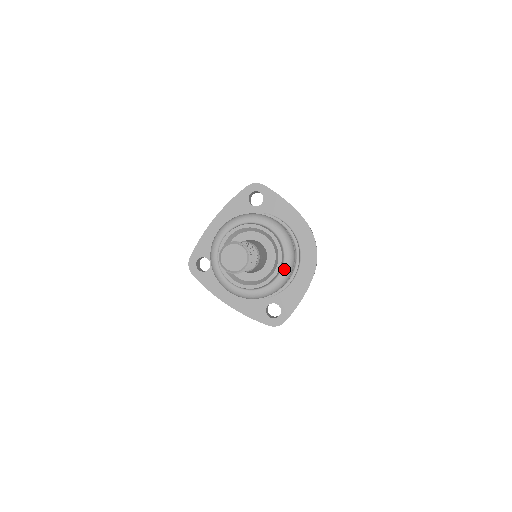
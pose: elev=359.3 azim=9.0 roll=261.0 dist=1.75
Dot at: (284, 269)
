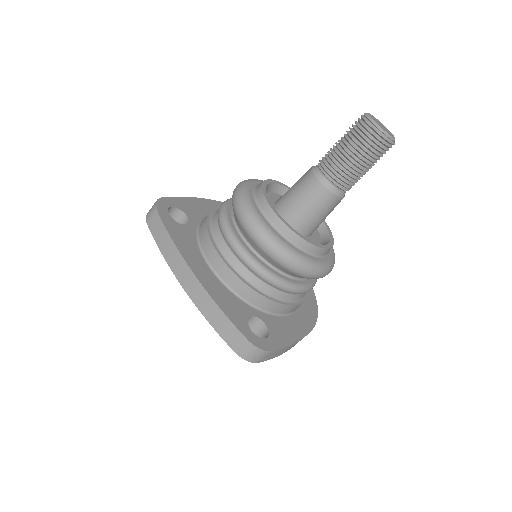
Dot at: (329, 258)
